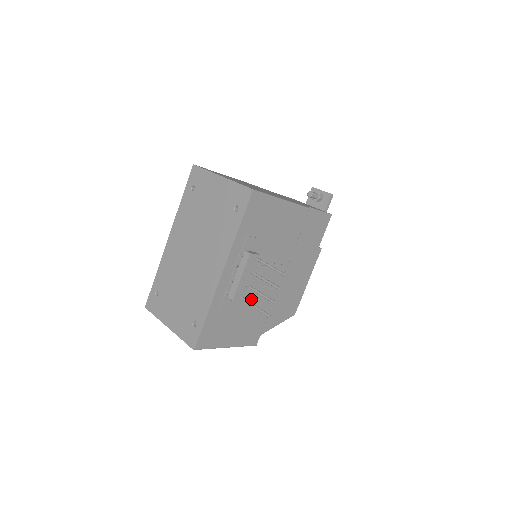
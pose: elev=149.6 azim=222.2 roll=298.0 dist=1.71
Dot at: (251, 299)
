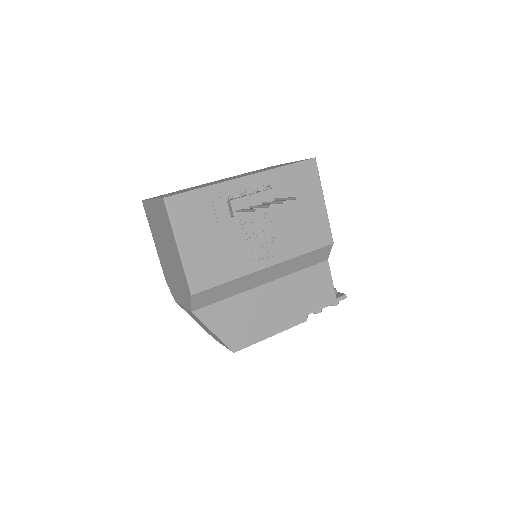
Dot at: (236, 238)
